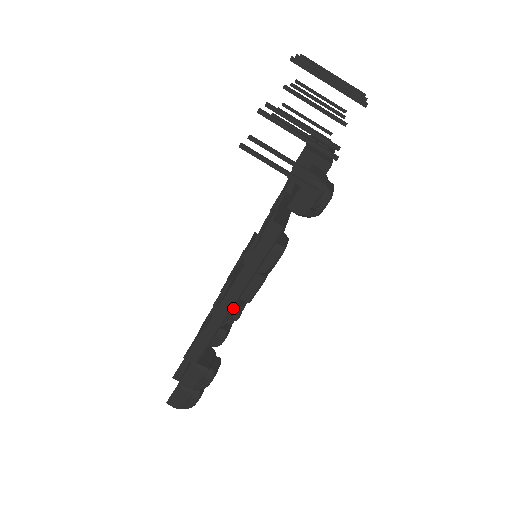
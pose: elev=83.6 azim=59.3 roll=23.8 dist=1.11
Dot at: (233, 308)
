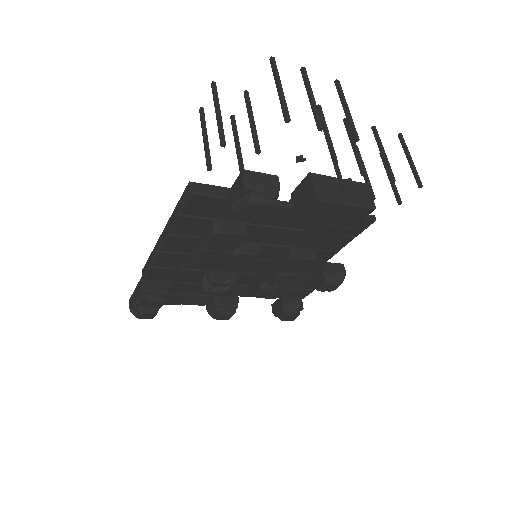
Dot at: (208, 277)
